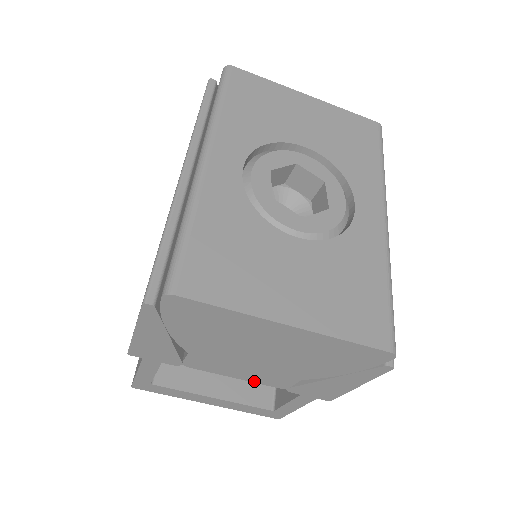
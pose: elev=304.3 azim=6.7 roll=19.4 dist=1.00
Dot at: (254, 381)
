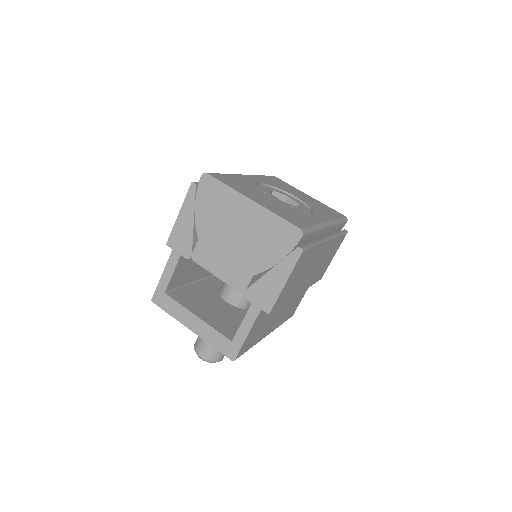
Dot at: (226, 281)
